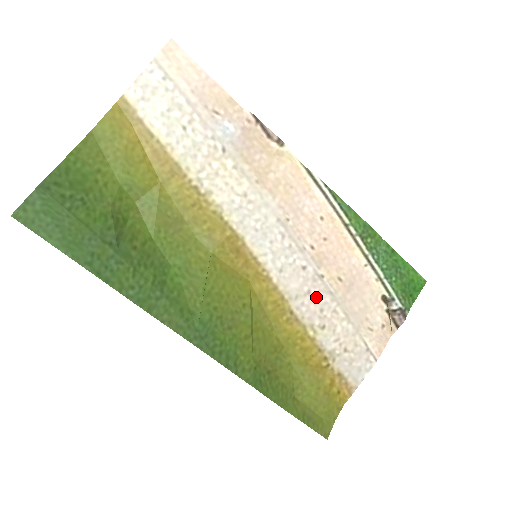
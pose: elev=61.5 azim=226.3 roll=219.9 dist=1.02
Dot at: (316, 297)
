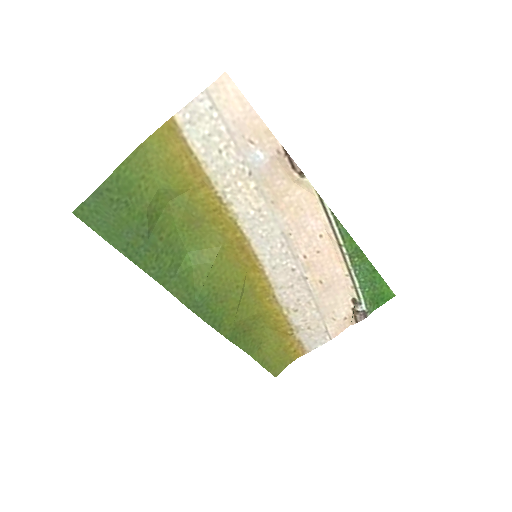
Dot at: (297, 291)
